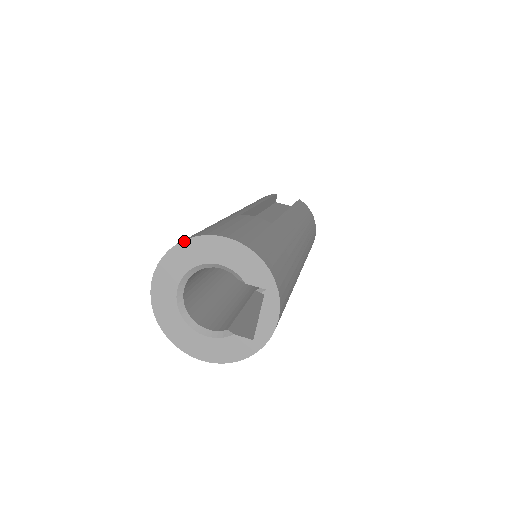
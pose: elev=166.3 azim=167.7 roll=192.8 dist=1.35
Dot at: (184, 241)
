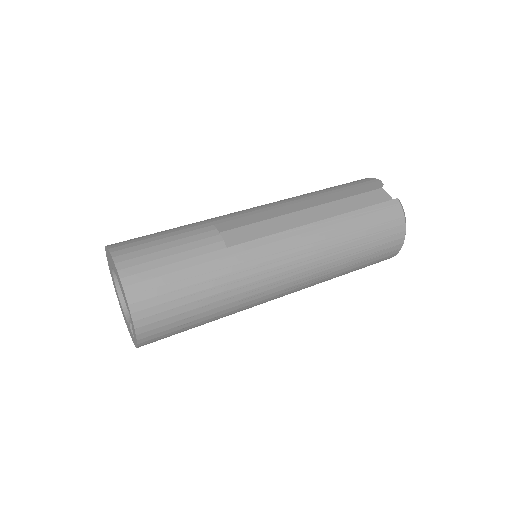
Dot at: (107, 247)
